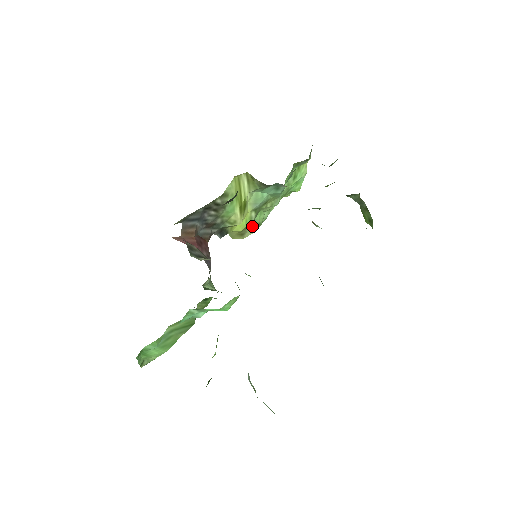
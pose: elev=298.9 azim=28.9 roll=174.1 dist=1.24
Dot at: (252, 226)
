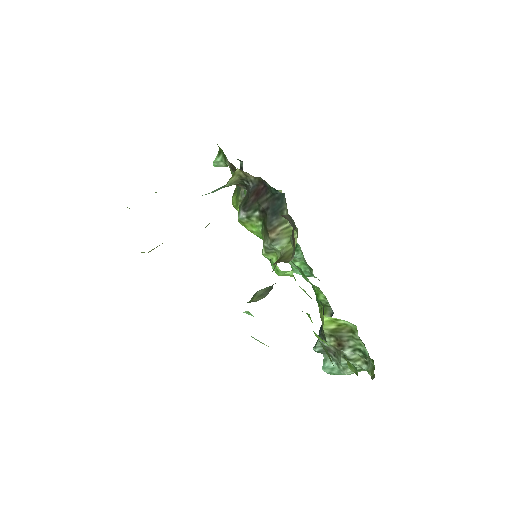
Dot at: occluded
